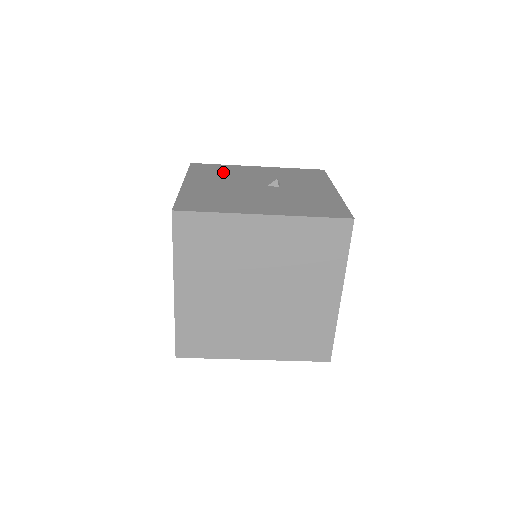
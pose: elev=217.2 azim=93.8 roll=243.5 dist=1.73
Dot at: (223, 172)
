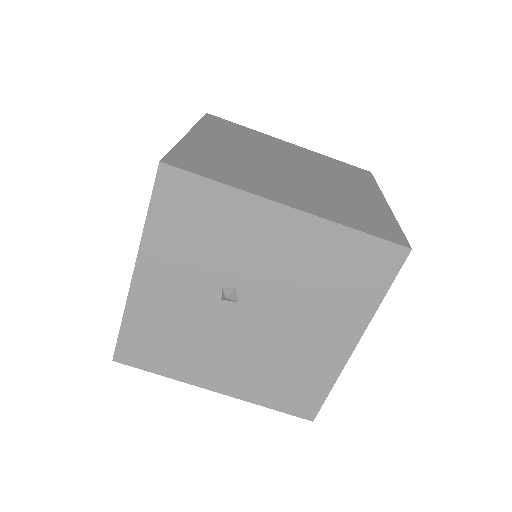
Dot at: occluded
